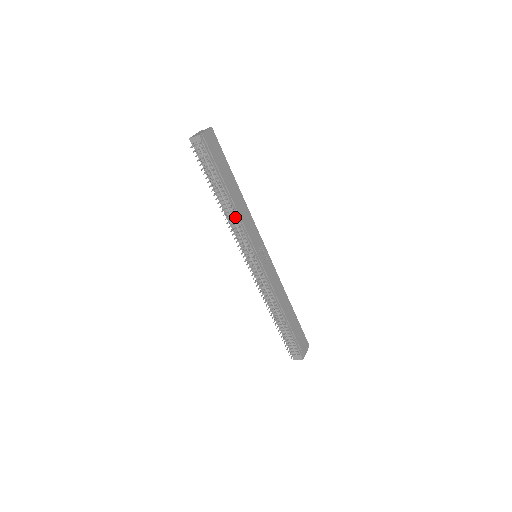
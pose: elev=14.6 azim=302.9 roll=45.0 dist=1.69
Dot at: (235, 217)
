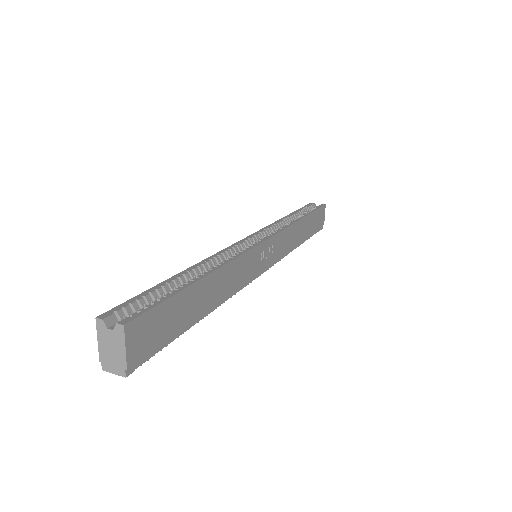
Dot at: (224, 300)
